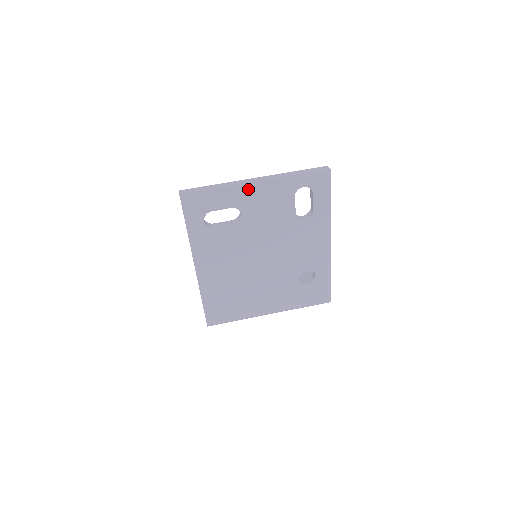
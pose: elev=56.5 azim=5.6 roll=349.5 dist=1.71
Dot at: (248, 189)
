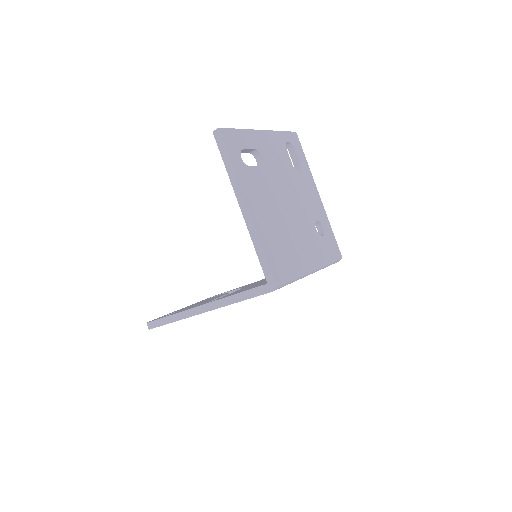
Dot at: (259, 135)
